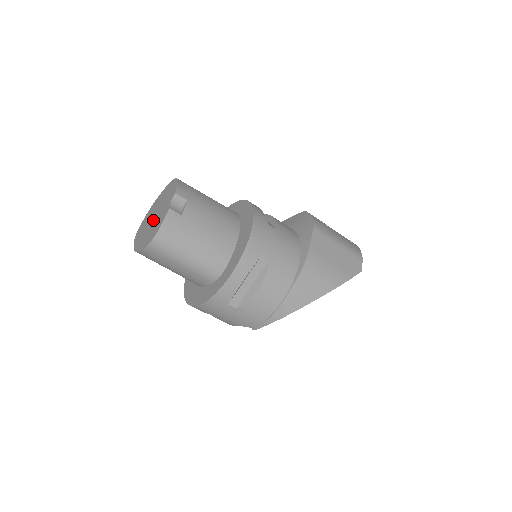
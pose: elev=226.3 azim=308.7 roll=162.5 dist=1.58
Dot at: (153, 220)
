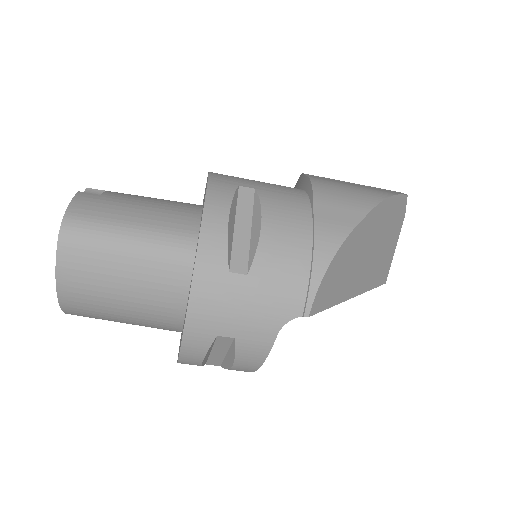
Dot at: occluded
